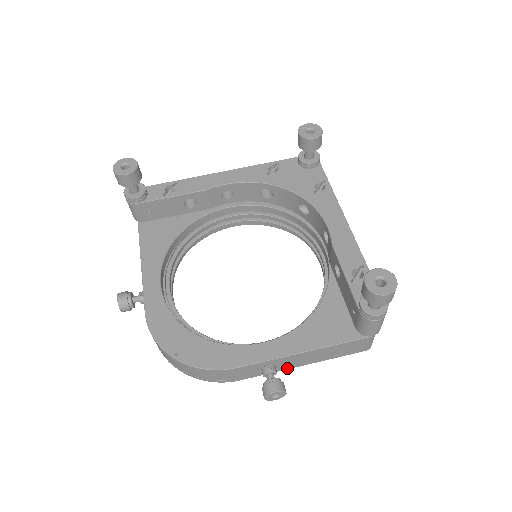
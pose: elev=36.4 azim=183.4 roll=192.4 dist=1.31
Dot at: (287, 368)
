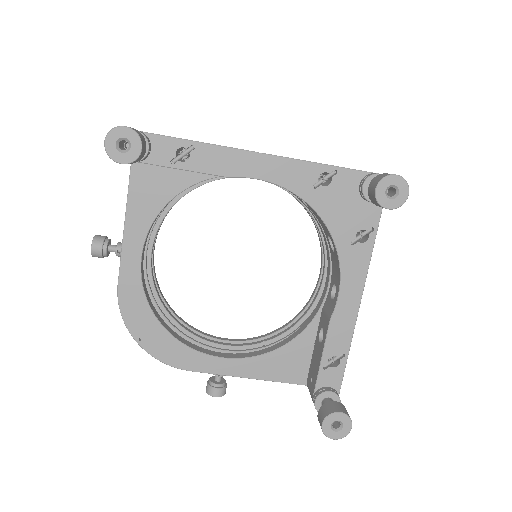
Dot at: occluded
